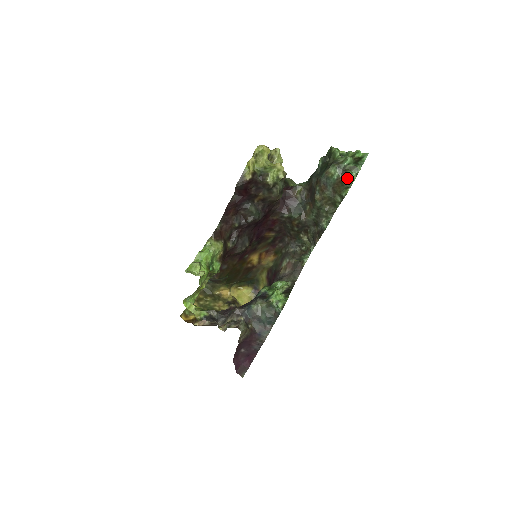
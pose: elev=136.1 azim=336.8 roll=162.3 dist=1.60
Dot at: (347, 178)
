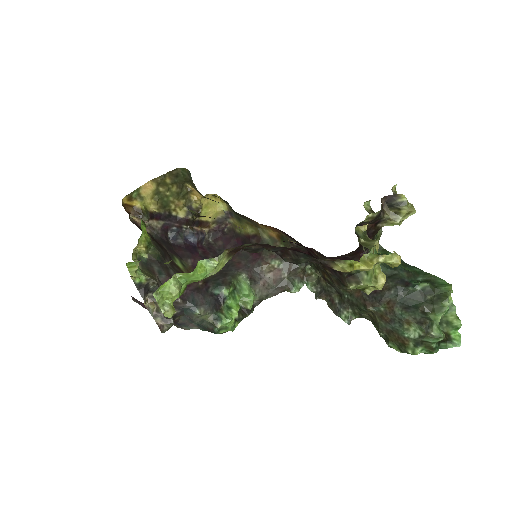
Dot at: (412, 350)
